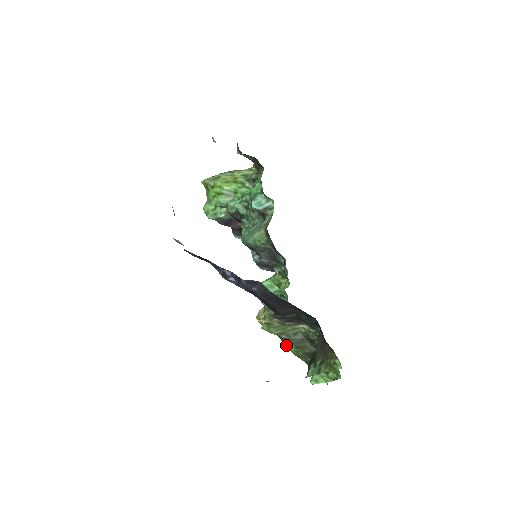
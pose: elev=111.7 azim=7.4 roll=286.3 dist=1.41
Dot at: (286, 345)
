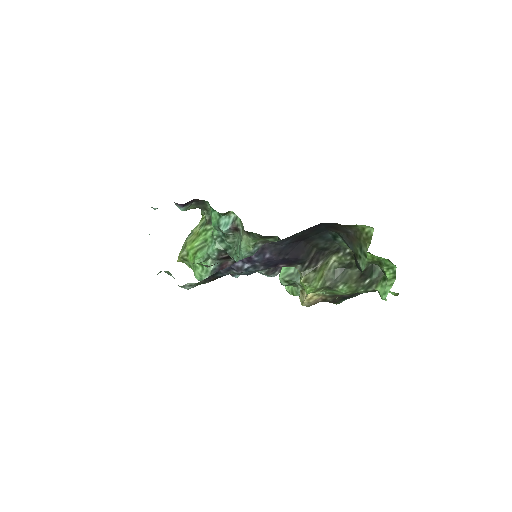
Dot at: (337, 291)
